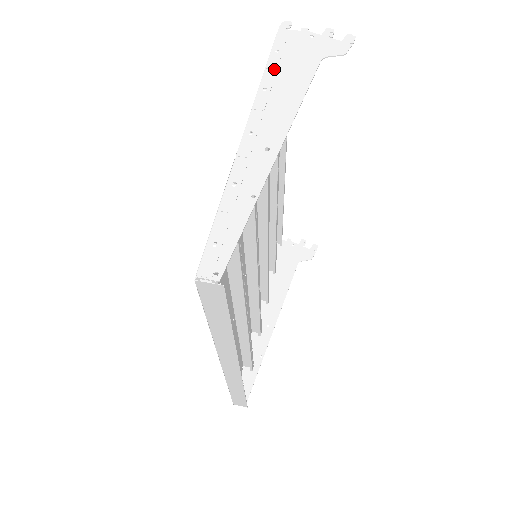
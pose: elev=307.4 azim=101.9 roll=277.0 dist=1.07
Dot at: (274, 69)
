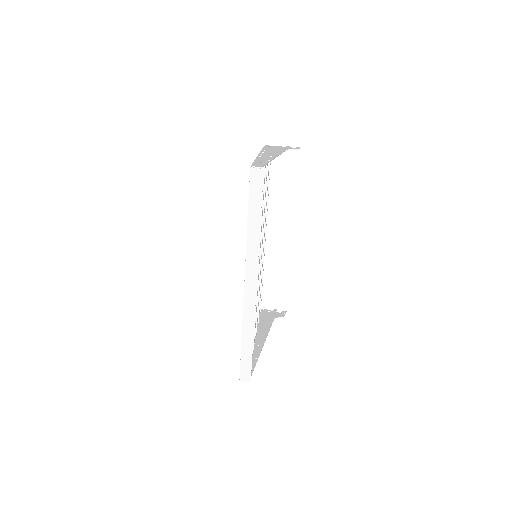
Dot at: (267, 149)
